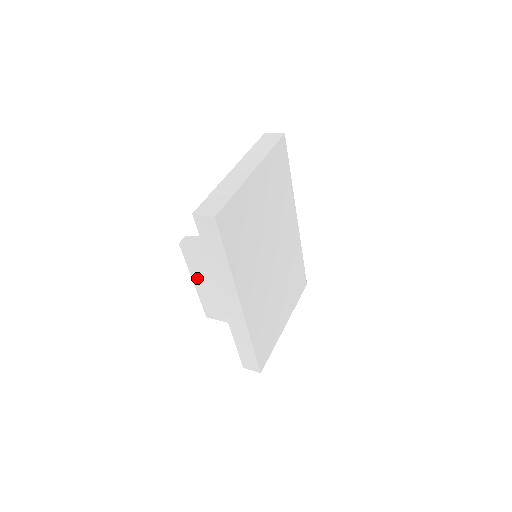
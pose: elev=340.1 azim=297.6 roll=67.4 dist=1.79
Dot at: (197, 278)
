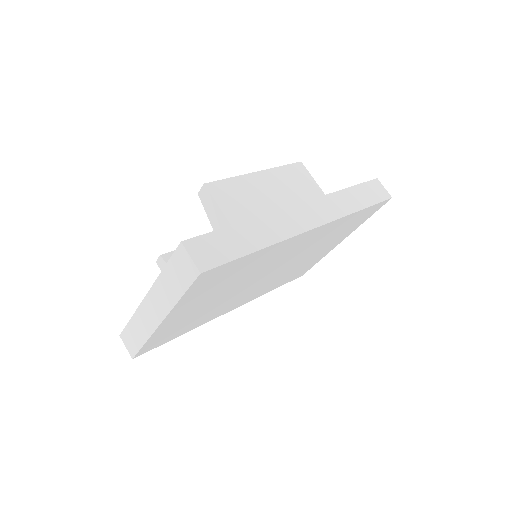
Dot at: occluded
